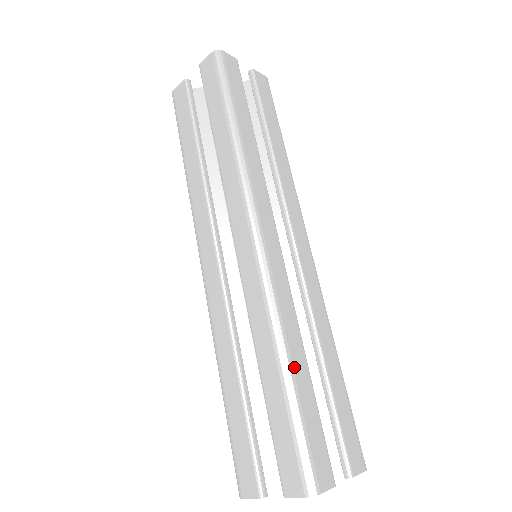
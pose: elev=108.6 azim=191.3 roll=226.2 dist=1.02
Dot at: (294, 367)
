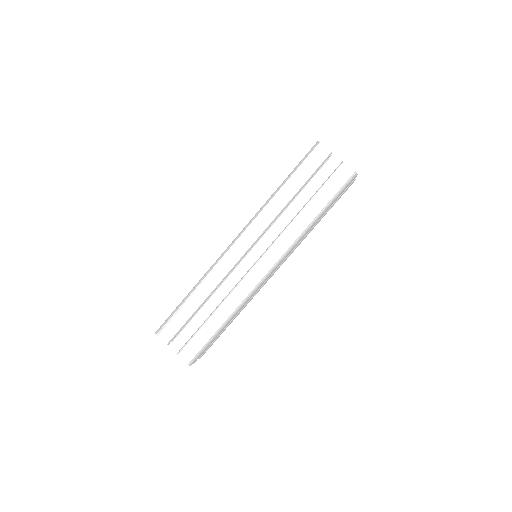
Dot at: (193, 296)
